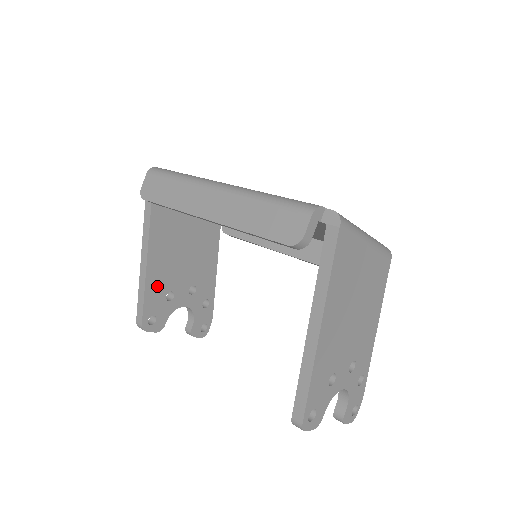
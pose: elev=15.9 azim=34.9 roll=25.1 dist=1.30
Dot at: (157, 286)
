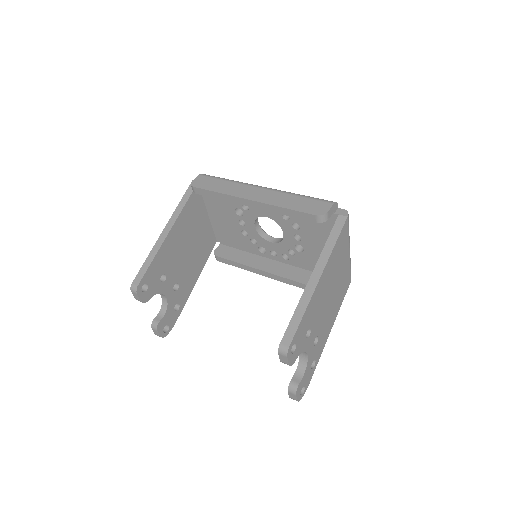
Dot at: (161, 262)
